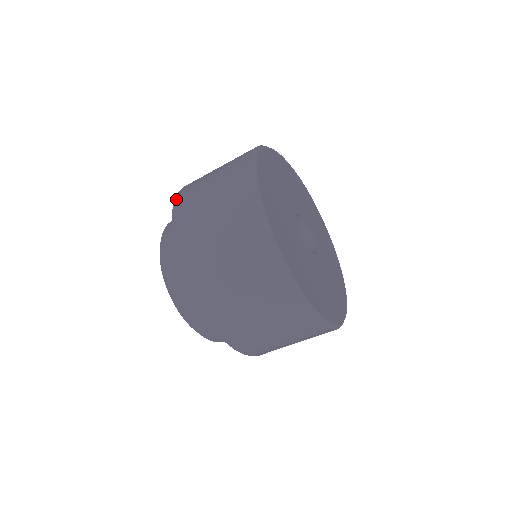
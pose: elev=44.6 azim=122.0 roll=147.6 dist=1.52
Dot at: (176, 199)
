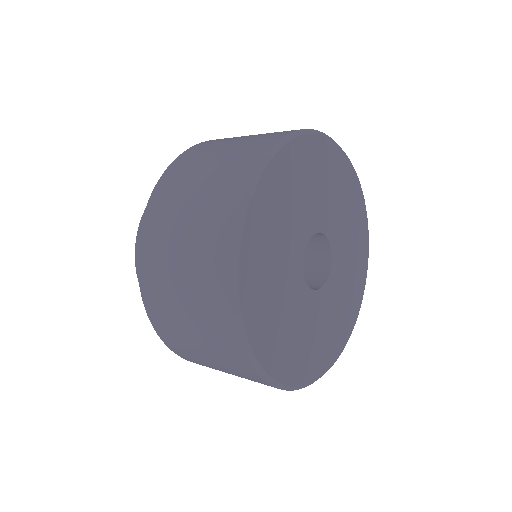
Dot at: (152, 196)
